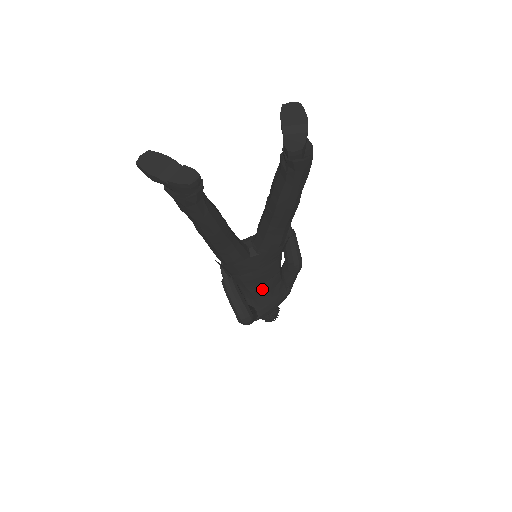
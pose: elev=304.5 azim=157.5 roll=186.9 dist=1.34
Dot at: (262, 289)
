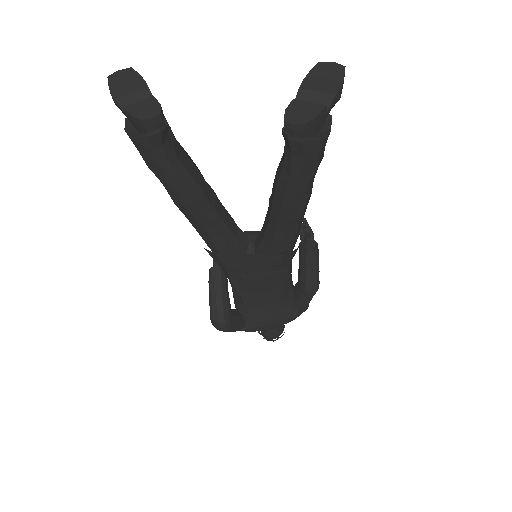
Dot at: (255, 298)
